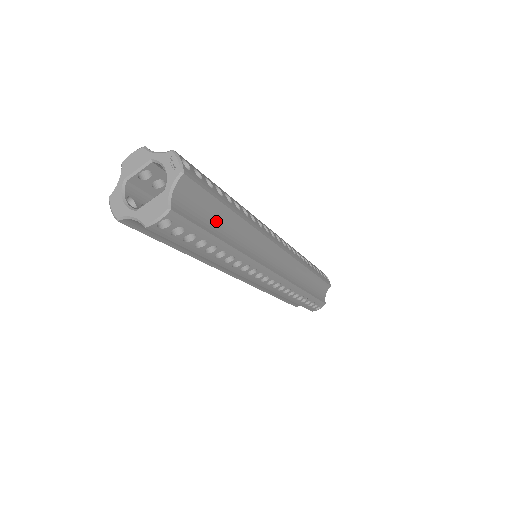
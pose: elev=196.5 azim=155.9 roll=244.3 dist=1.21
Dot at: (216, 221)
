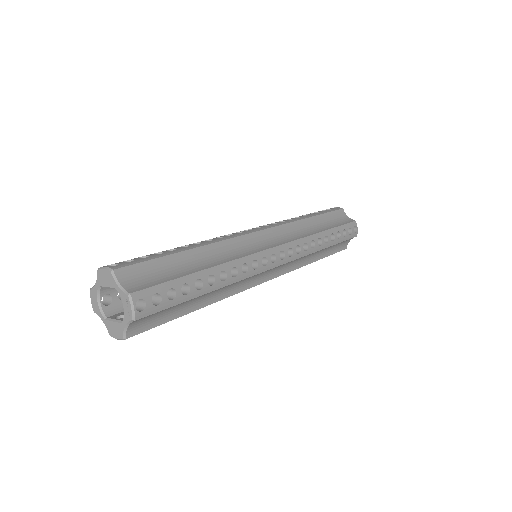
Dot at: (183, 306)
